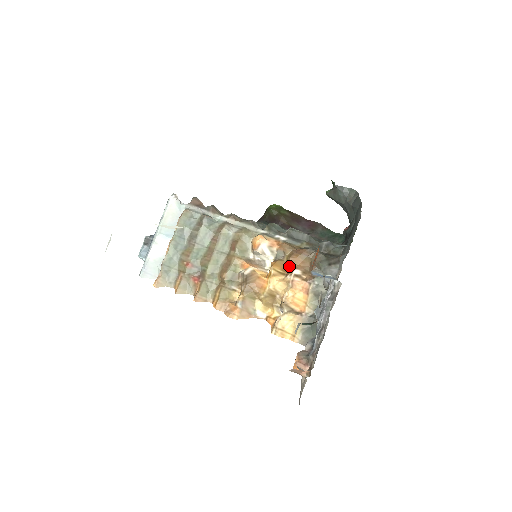
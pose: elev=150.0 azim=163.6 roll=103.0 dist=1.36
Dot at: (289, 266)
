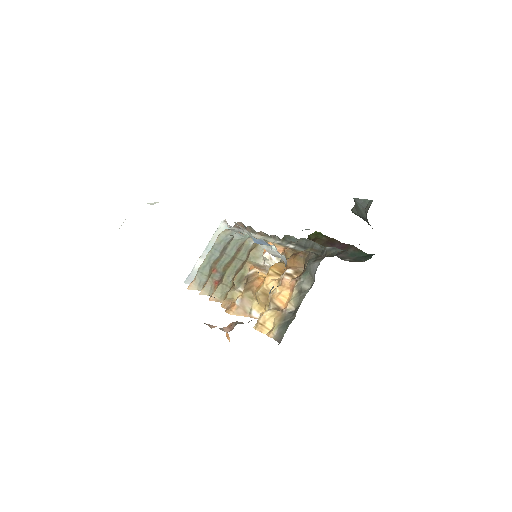
Dot at: (287, 268)
